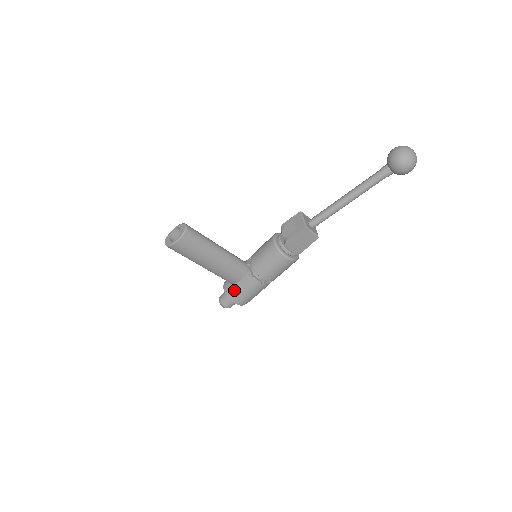
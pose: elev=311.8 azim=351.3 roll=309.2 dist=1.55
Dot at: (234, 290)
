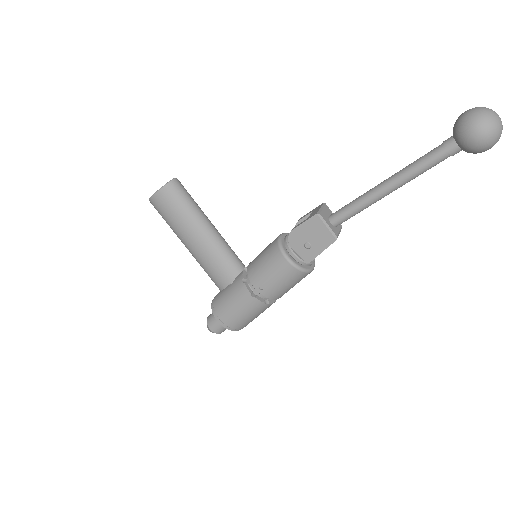
Dot at: (220, 299)
